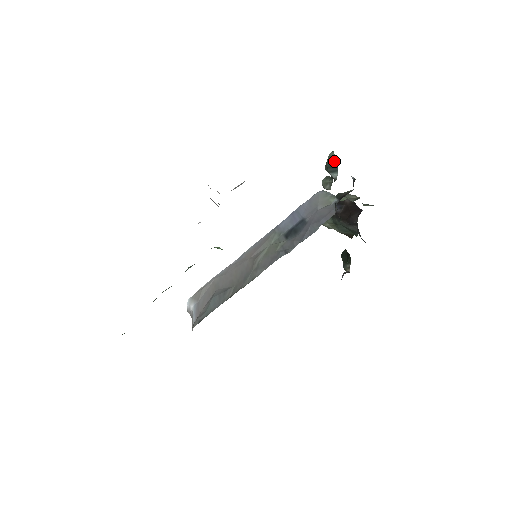
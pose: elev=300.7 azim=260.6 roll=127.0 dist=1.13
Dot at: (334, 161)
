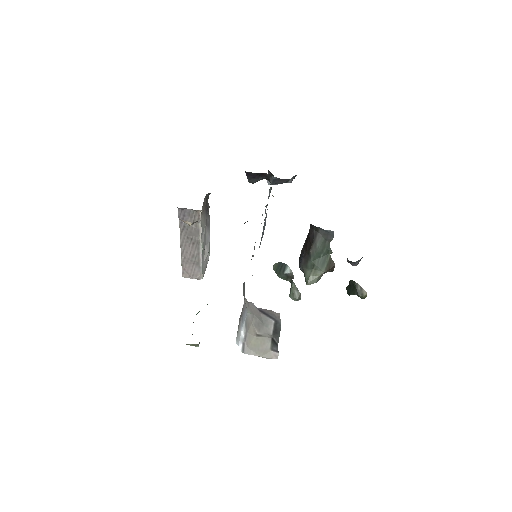
Dot at: (278, 264)
